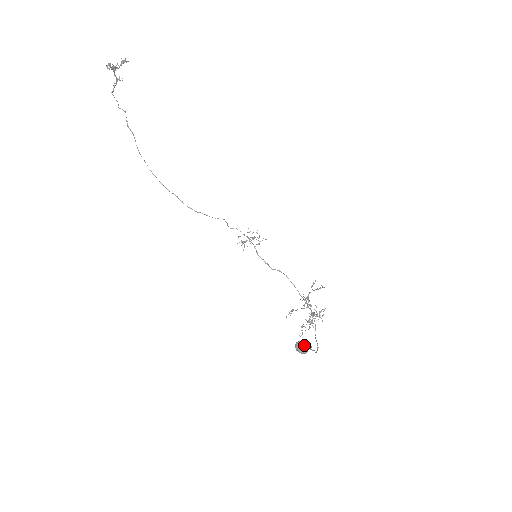
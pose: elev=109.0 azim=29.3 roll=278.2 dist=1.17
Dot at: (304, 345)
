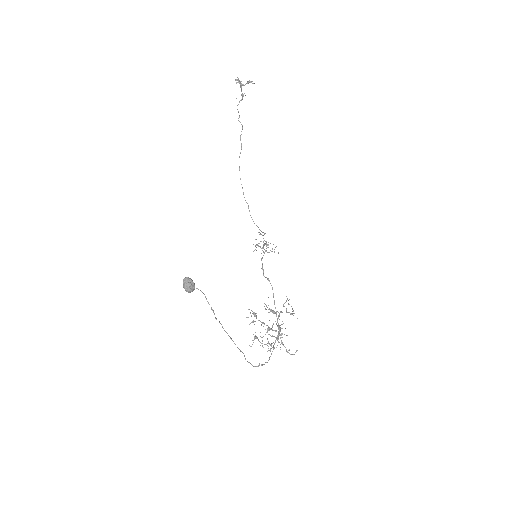
Dot at: (190, 282)
